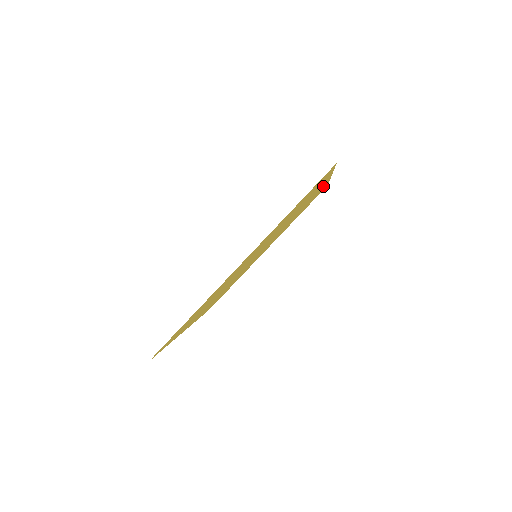
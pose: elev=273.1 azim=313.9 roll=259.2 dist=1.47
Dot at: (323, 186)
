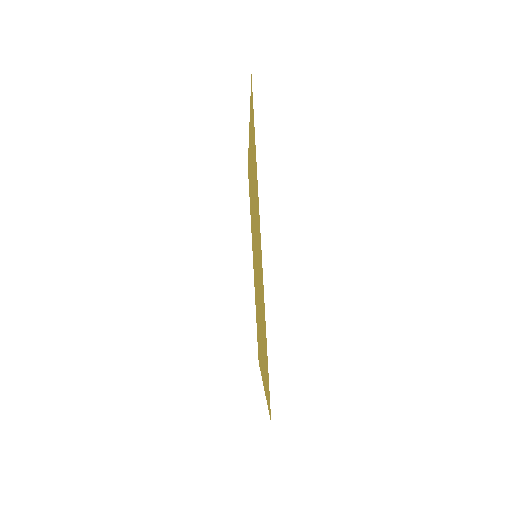
Dot at: occluded
